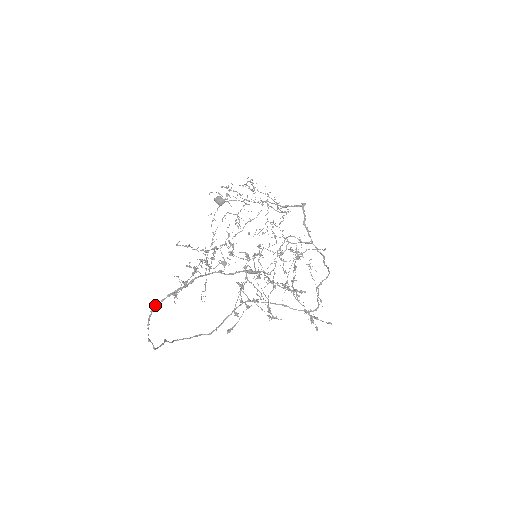
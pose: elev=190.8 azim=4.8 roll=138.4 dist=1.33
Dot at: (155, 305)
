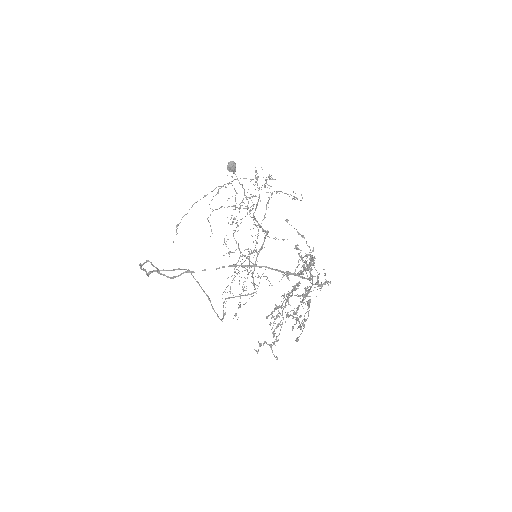
Dot at: (264, 266)
